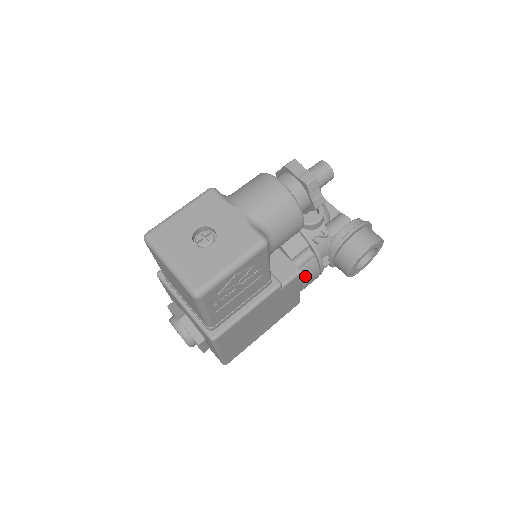
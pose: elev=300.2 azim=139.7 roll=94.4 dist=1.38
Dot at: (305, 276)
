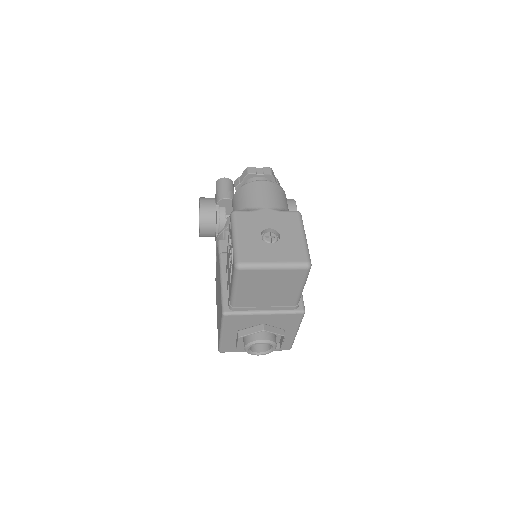
Dot at: occluded
